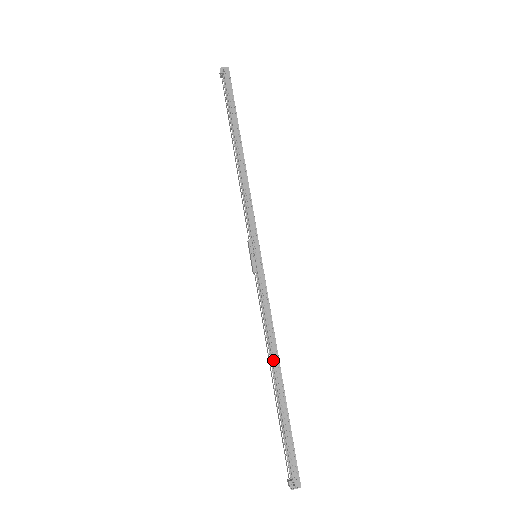
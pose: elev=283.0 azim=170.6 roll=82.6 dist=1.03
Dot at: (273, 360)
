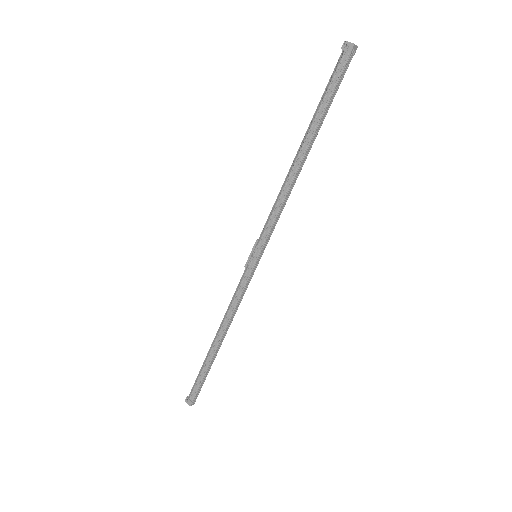
Dot at: (219, 332)
